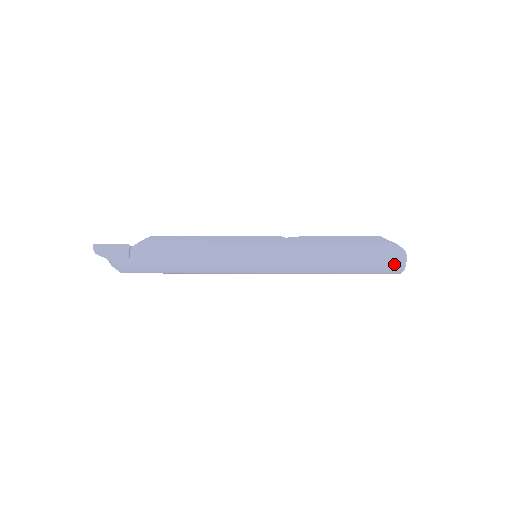
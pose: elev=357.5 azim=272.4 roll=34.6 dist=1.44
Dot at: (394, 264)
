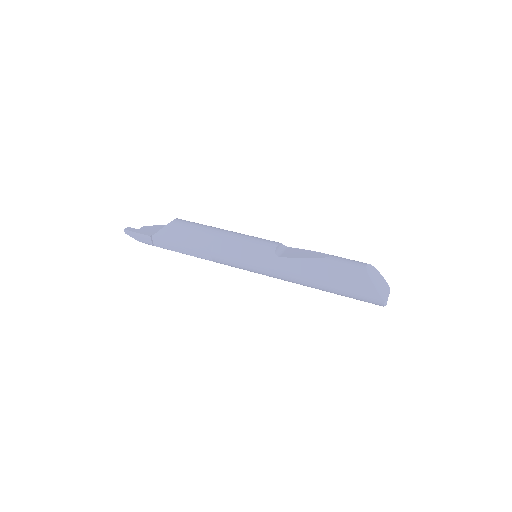
Dot at: occluded
